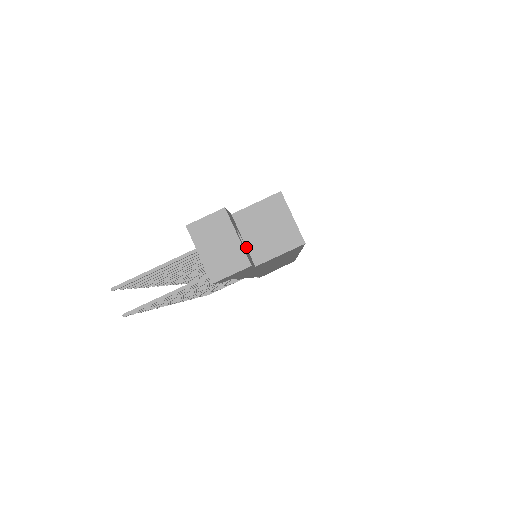
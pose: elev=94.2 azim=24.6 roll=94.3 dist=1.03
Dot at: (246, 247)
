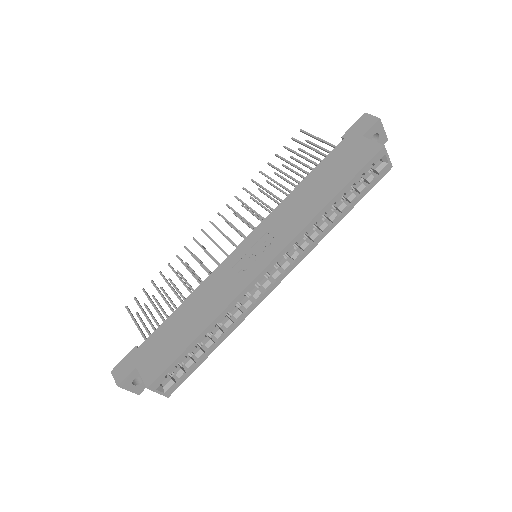
Dot at: occluded
